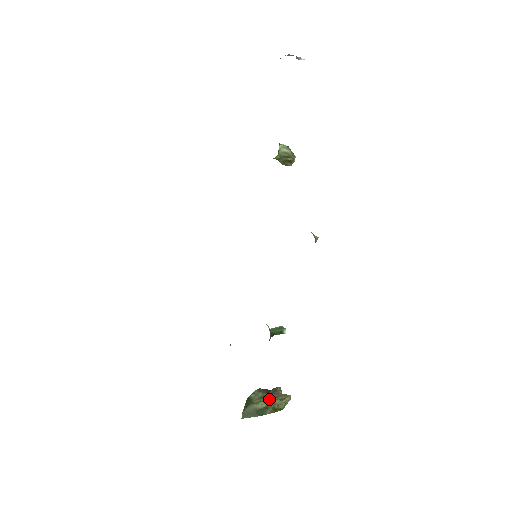
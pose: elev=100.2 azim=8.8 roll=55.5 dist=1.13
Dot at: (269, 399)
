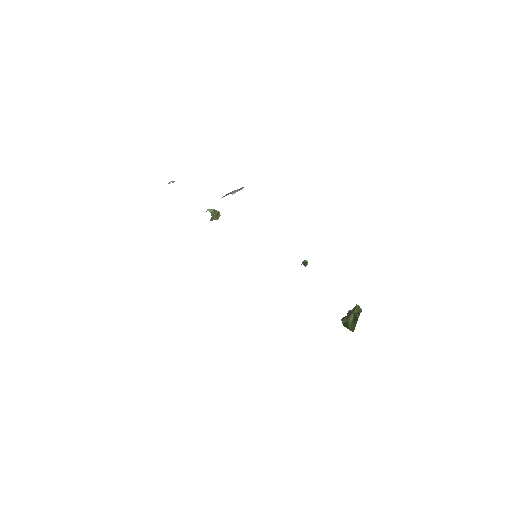
Dot at: (351, 314)
